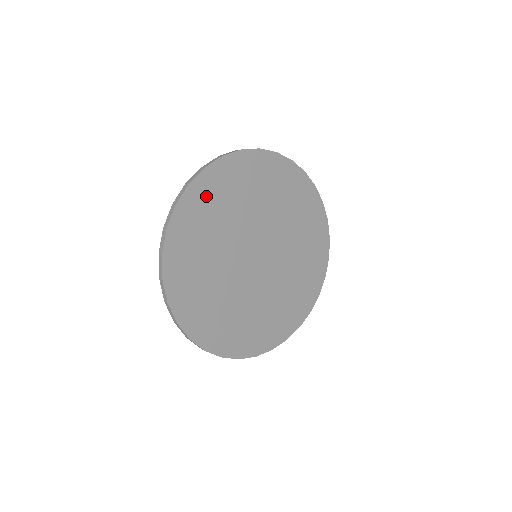
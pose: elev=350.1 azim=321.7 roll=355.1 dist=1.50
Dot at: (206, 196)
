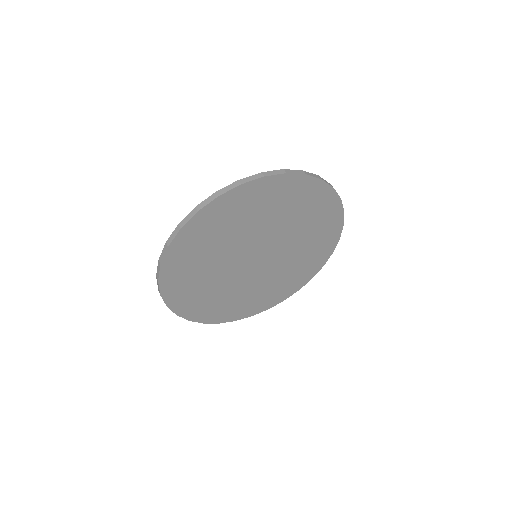
Dot at: (231, 207)
